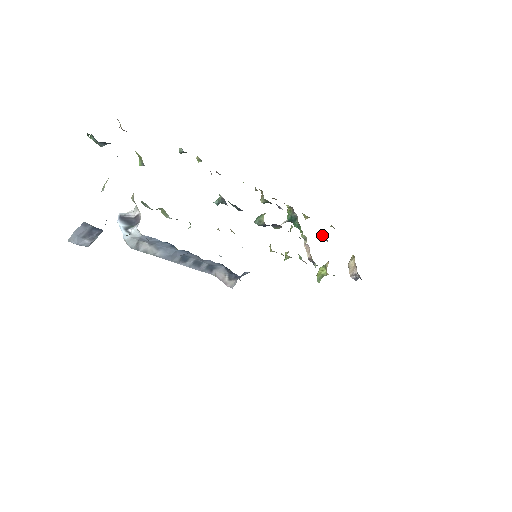
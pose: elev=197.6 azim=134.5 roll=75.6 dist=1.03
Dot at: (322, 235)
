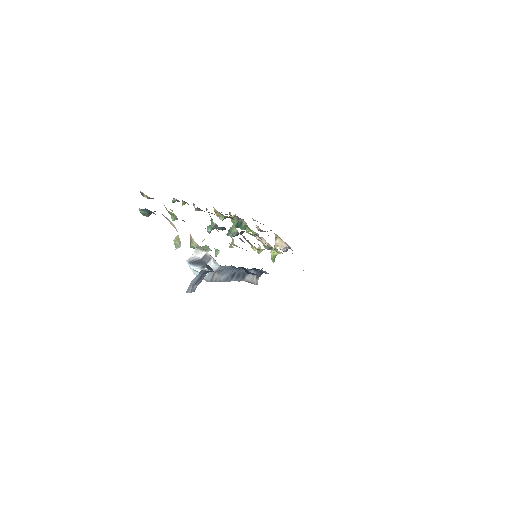
Dot at: (257, 229)
